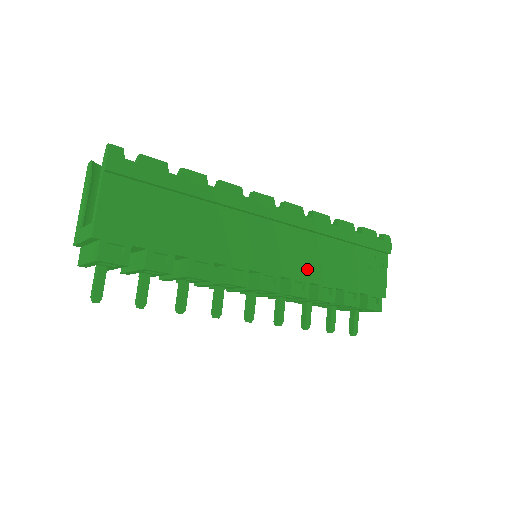
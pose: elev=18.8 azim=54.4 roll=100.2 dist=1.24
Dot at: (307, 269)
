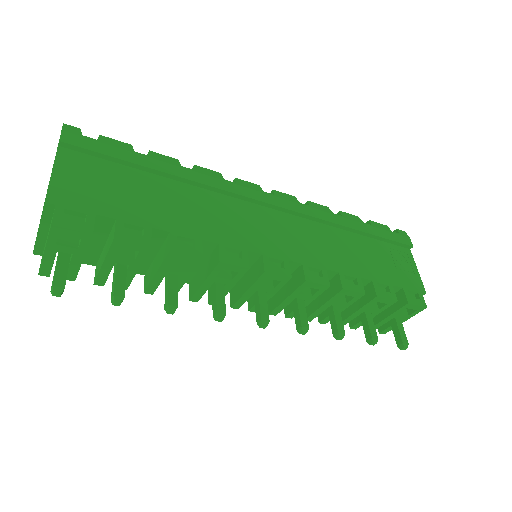
Dot at: (319, 256)
